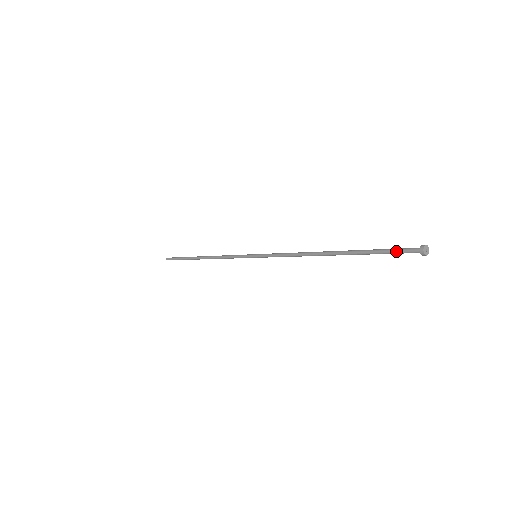
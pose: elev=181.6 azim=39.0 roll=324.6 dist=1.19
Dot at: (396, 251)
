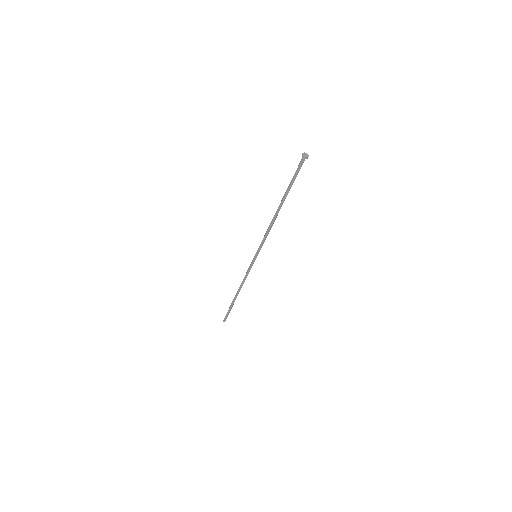
Dot at: occluded
